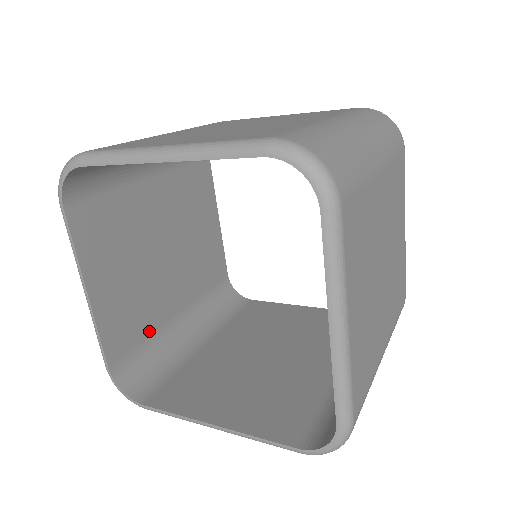
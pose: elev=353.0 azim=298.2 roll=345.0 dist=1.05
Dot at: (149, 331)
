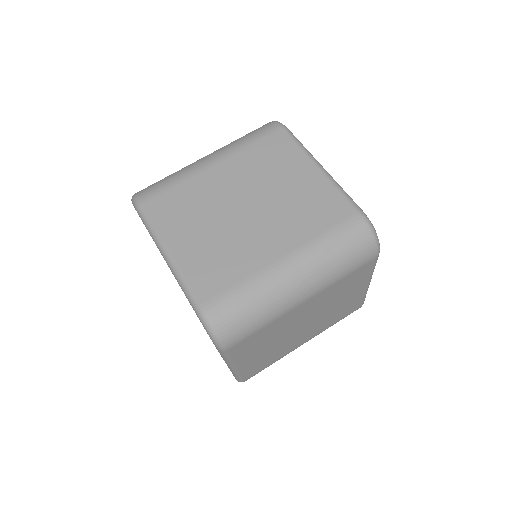
Dot at: occluded
